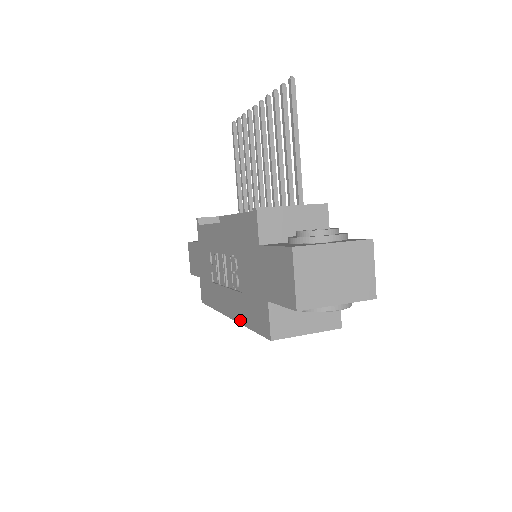
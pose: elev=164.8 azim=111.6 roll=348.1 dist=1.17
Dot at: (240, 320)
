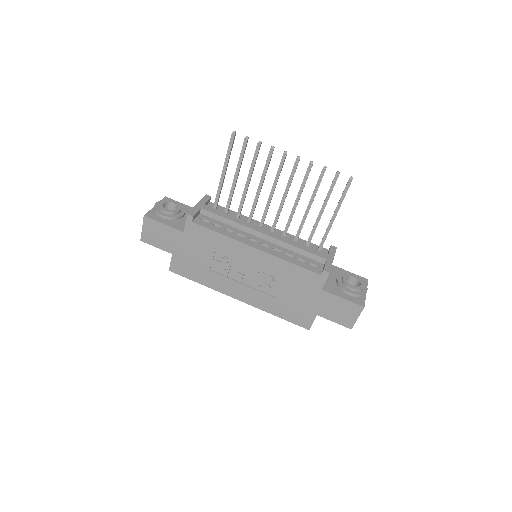
Dot at: (263, 309)
